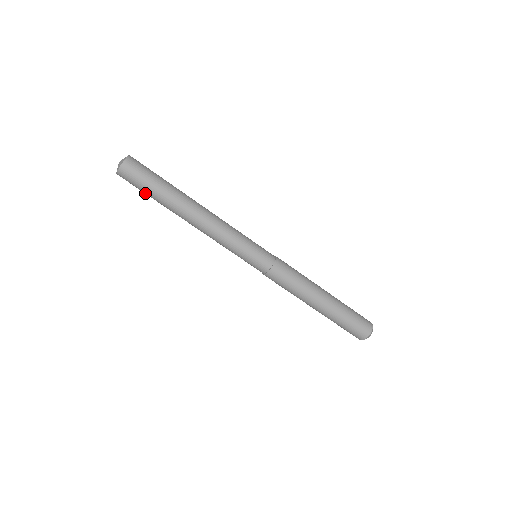
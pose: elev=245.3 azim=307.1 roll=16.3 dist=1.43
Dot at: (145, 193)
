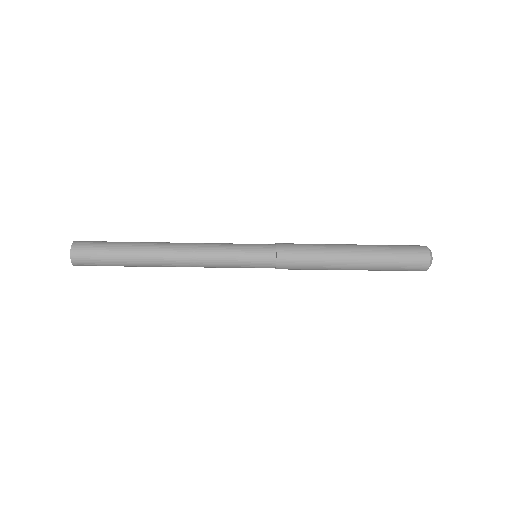
Dot at: occluded
